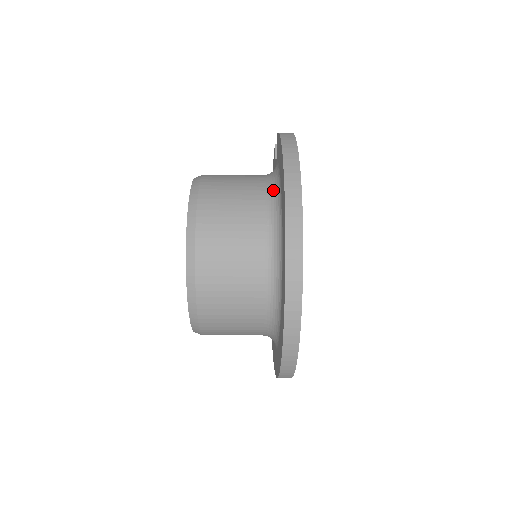
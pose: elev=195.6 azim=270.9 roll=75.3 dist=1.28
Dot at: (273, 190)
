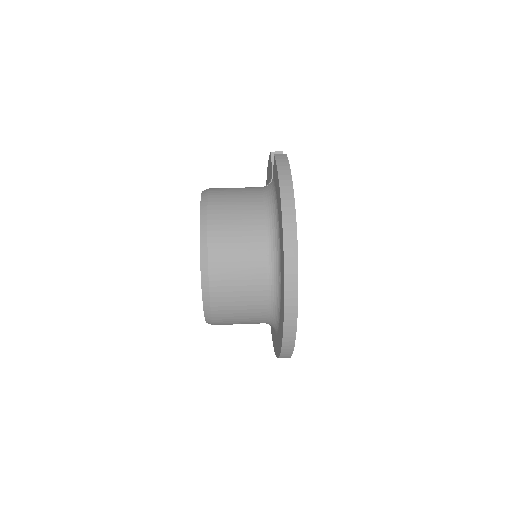
Dot at: (272, 220)
